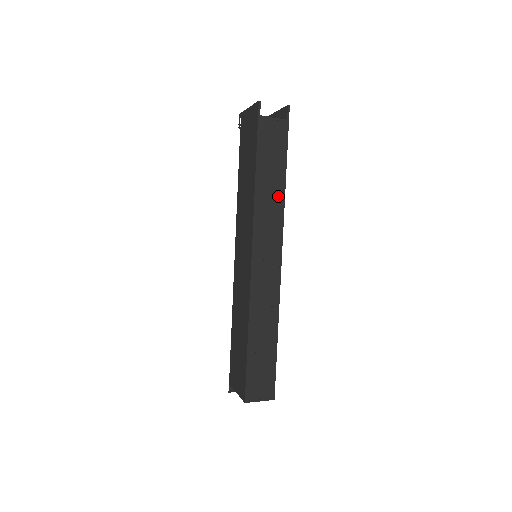
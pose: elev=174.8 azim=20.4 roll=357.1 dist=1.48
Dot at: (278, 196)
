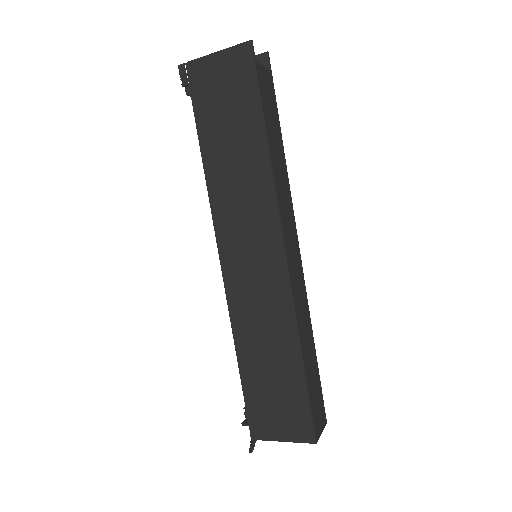
Dot at: (283, 169)
